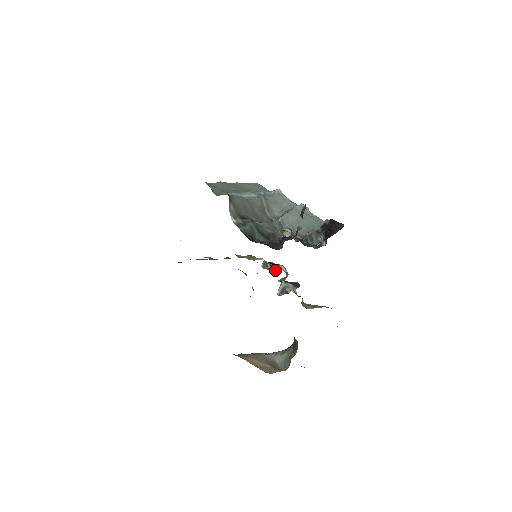
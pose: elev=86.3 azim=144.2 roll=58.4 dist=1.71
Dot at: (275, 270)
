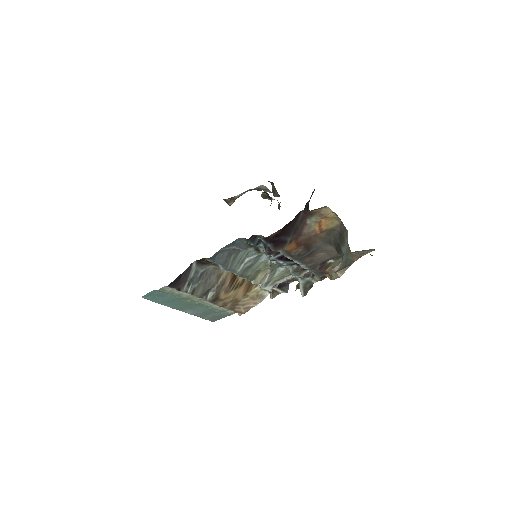
Dot at: (286, 288)
